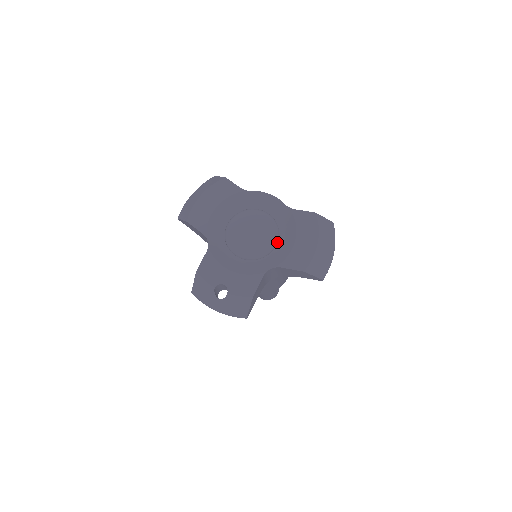
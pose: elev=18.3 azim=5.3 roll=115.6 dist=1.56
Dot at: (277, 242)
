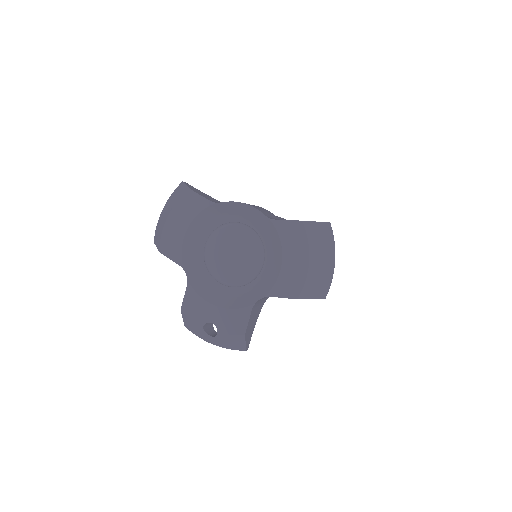
Dot at: (263, 261)
